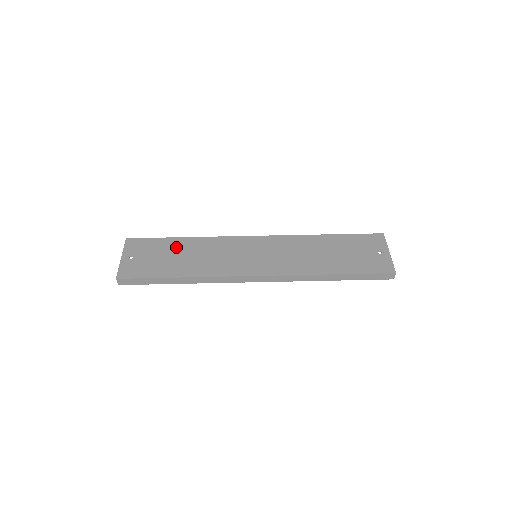
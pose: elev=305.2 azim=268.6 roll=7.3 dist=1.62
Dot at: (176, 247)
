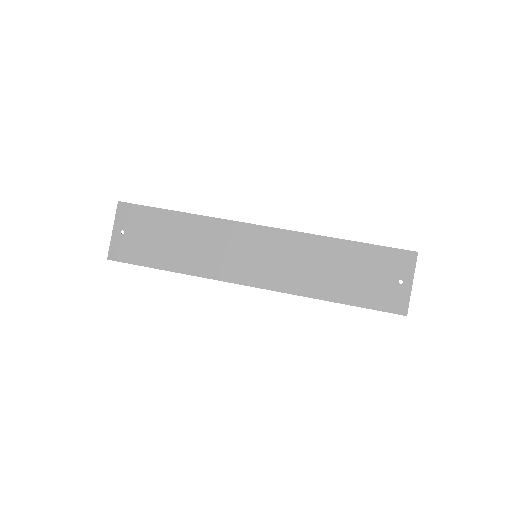
Dot at: (170, 226)
